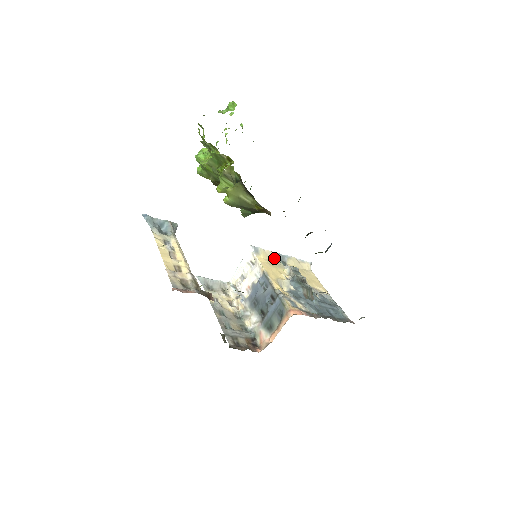
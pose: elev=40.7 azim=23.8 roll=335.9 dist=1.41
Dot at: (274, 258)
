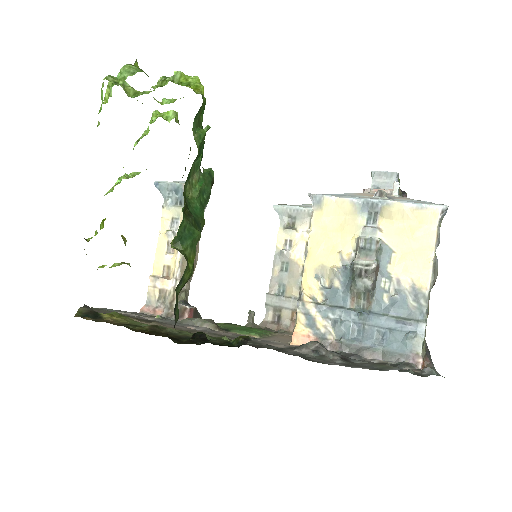
Dot at: (350, 210)
